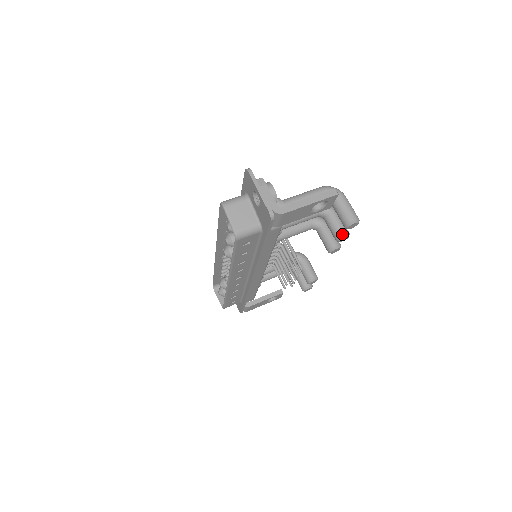
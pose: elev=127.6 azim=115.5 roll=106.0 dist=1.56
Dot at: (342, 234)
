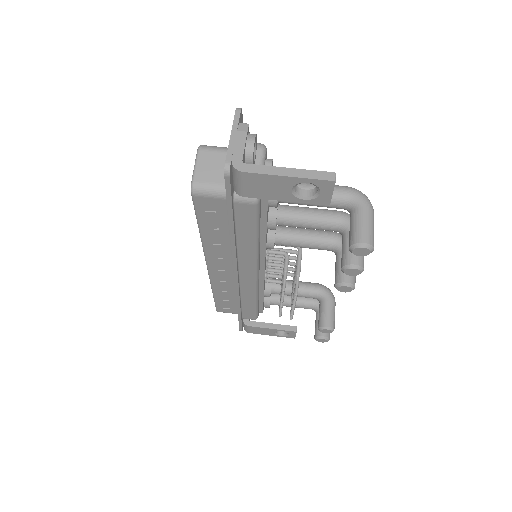
Dot at: (350, 263)
